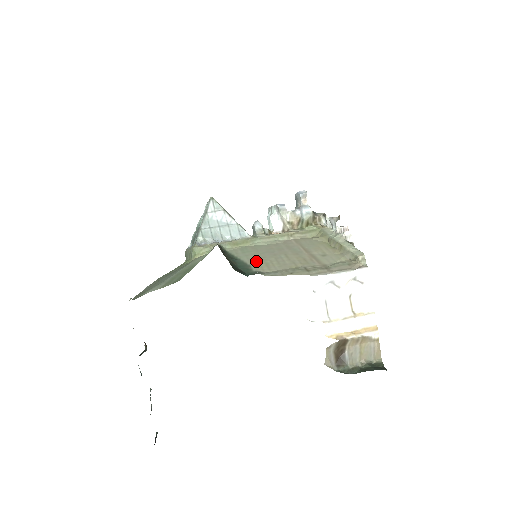
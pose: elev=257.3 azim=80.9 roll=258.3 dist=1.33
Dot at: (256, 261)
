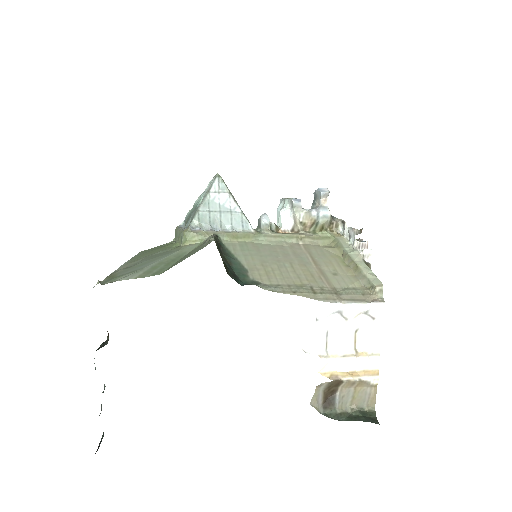
Dot at: (255, 265)
